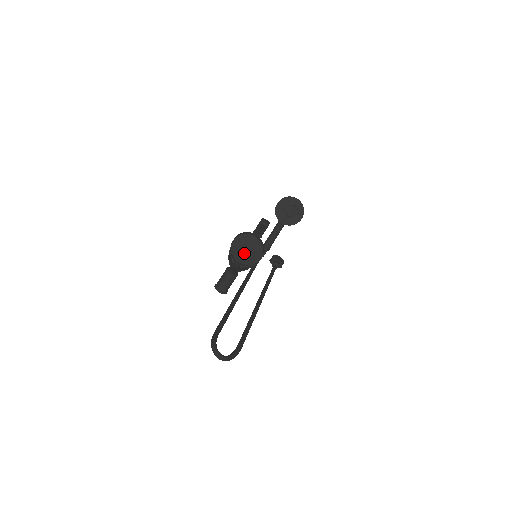
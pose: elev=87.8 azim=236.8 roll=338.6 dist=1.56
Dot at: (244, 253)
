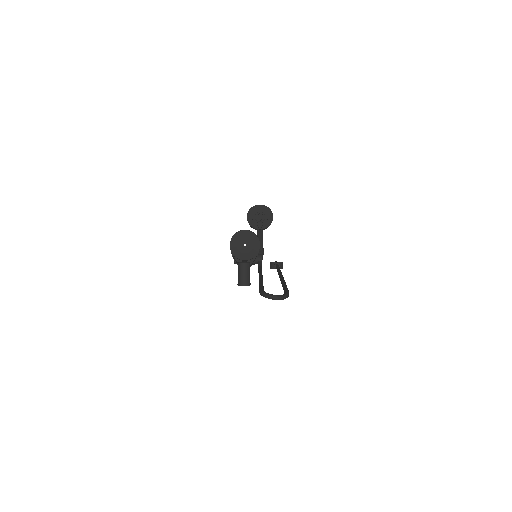
Dot at: (244, 249)
